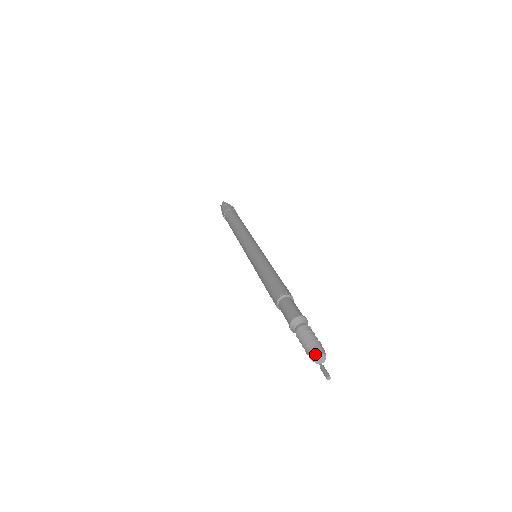
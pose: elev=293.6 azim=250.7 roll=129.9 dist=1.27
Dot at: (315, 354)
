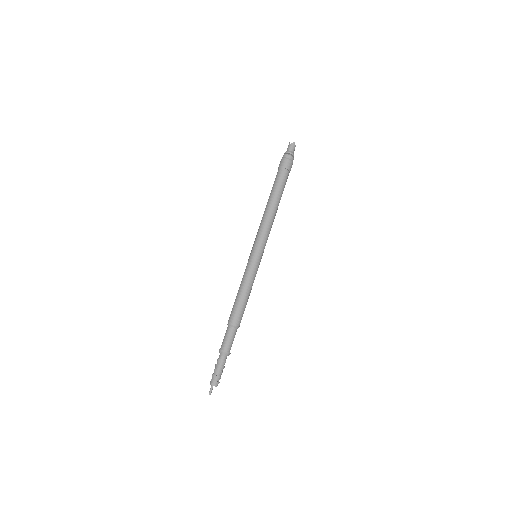
Dot at: (213, 384)
